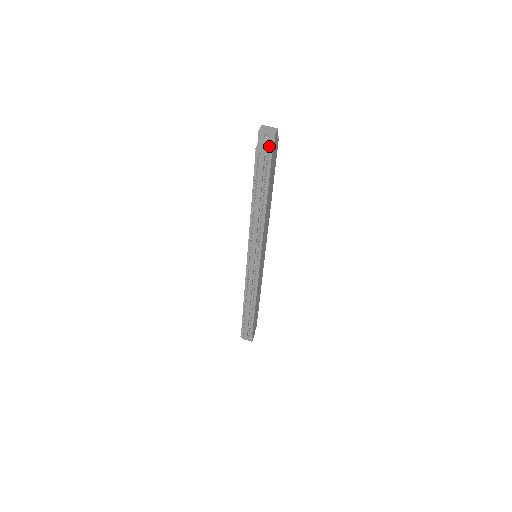
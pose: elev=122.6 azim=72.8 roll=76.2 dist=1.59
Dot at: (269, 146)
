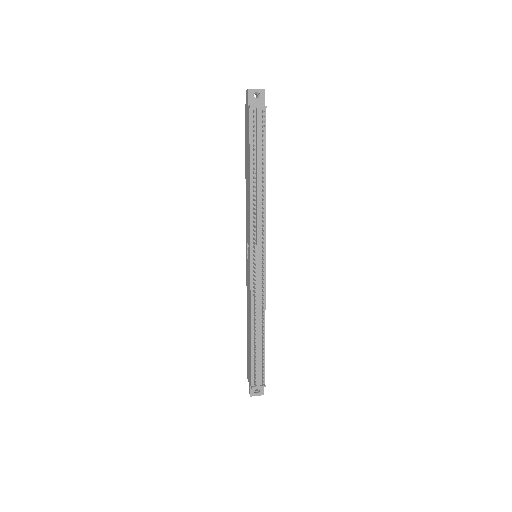
Dot at: occluded
